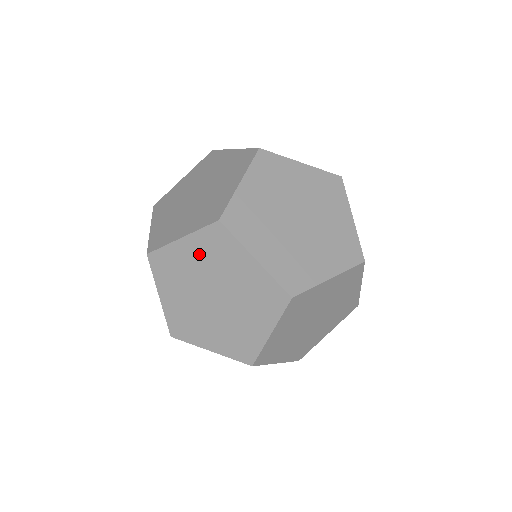
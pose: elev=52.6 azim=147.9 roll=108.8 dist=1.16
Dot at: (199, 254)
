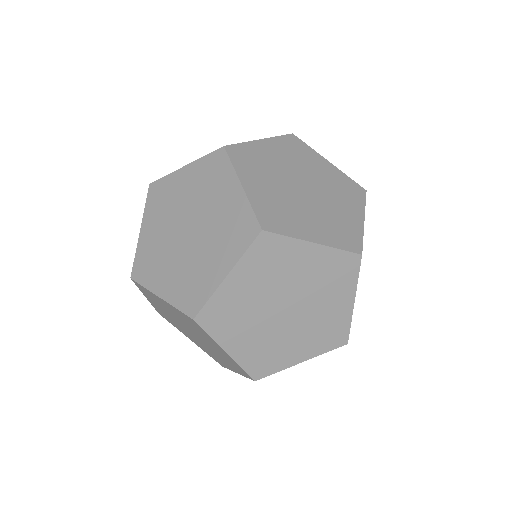
Dot at: (193, 182)
